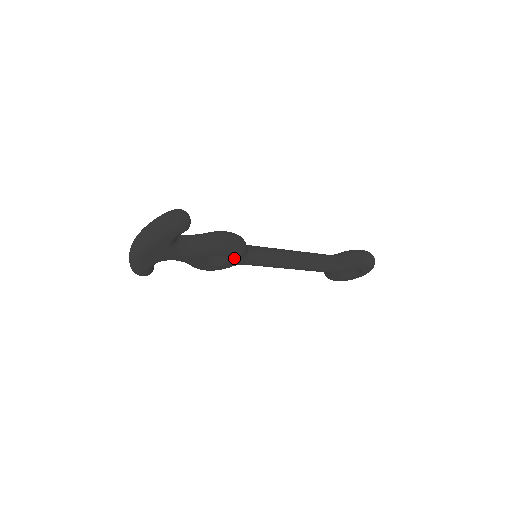
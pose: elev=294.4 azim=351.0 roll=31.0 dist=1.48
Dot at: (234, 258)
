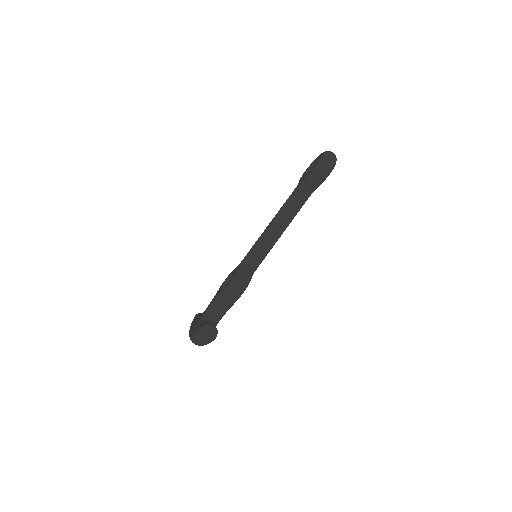
Dot at: occluded
